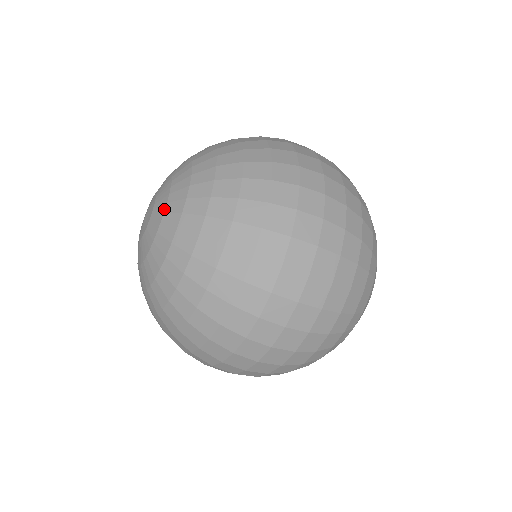
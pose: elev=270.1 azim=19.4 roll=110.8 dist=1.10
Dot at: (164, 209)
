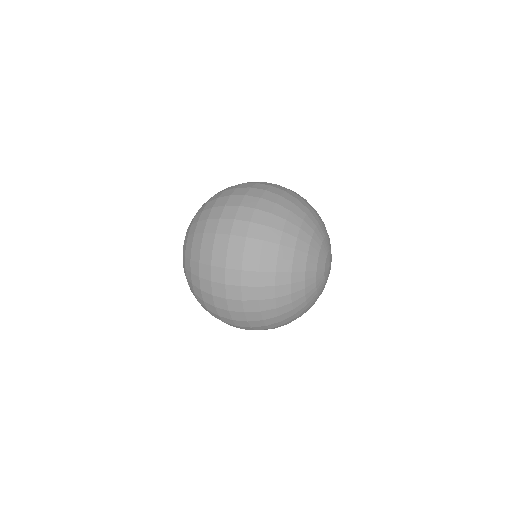
Dot at: occluded
